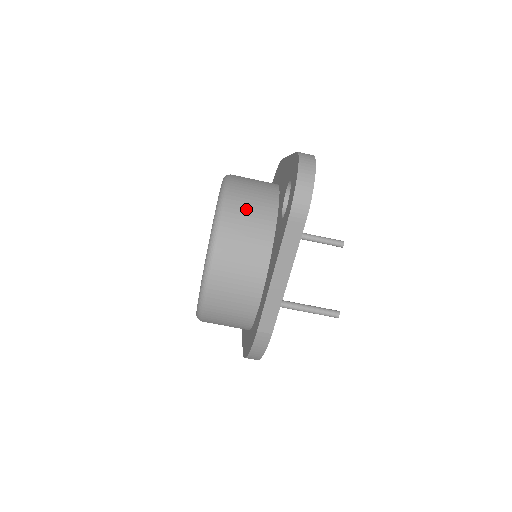
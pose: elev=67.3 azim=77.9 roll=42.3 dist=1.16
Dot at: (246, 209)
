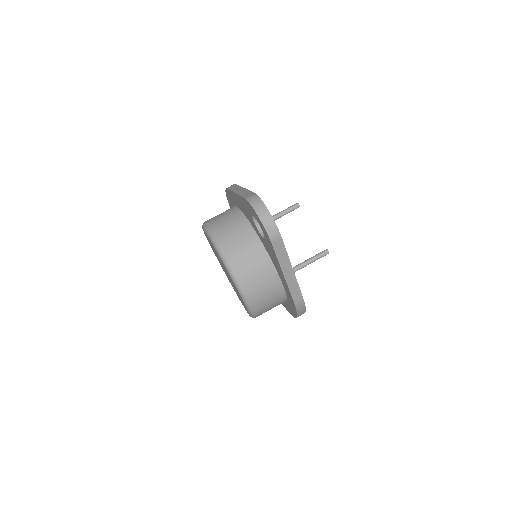
Dot at: (236, 243)
